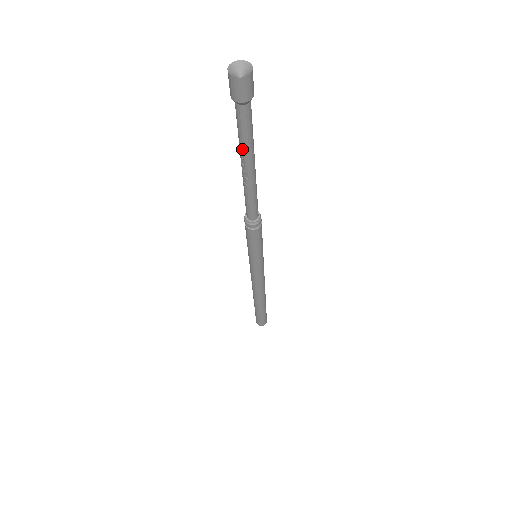
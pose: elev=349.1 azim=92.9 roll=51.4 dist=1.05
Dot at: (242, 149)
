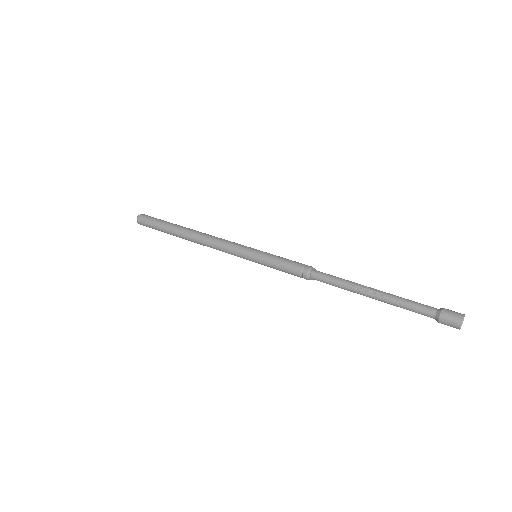
Dot at: (393, 305)
